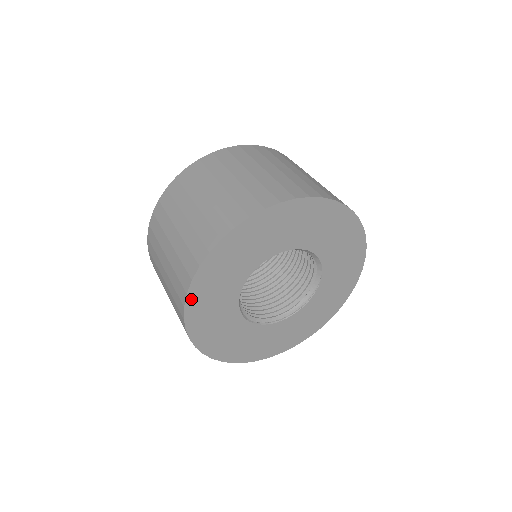
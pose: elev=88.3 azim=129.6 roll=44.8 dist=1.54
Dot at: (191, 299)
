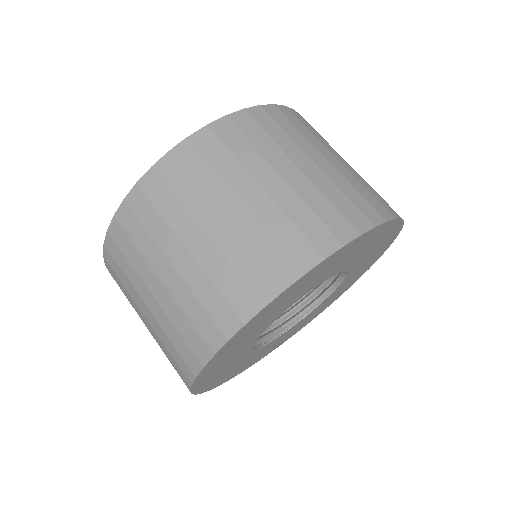
Dot at: (215, 357)
